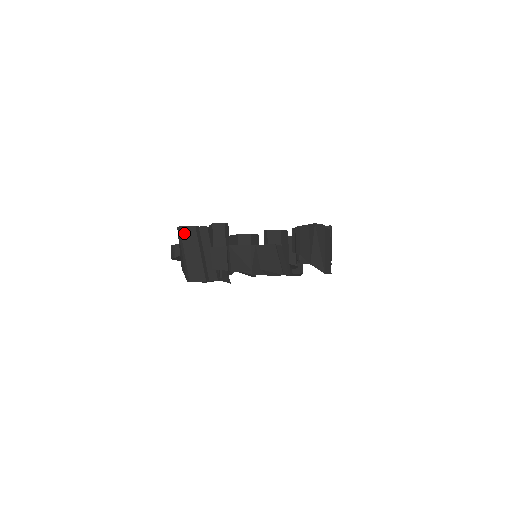
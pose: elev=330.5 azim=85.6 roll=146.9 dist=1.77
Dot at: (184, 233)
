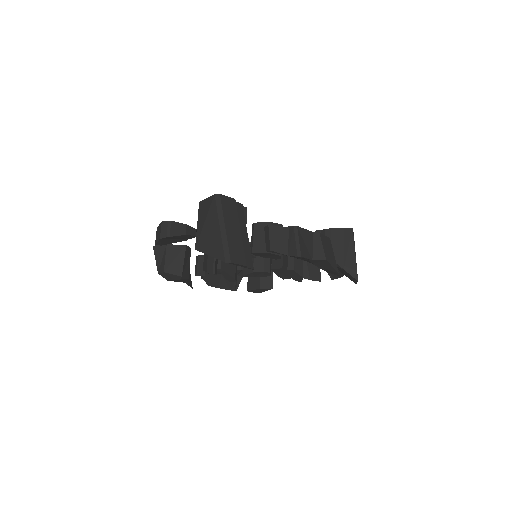
Dot at: (224, 203)
